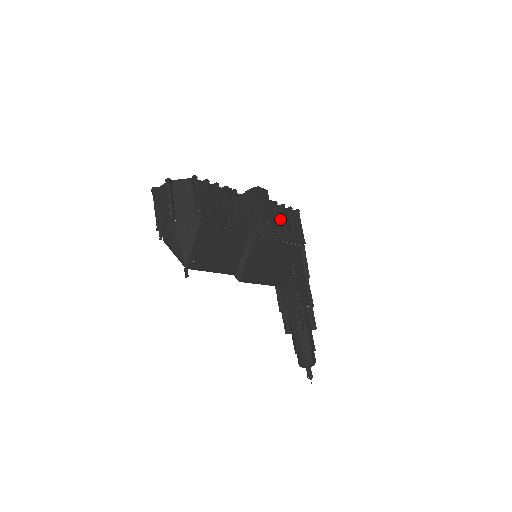
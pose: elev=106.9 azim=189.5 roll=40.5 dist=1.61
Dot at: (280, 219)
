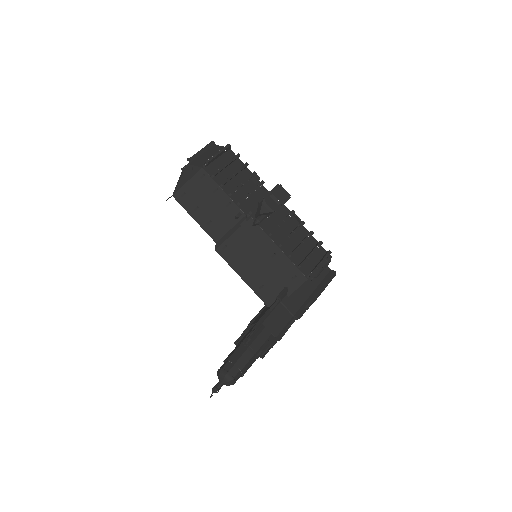
Dot at: (298, 239)
